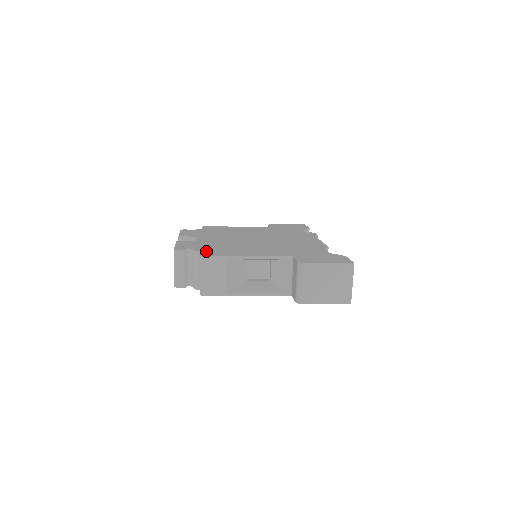
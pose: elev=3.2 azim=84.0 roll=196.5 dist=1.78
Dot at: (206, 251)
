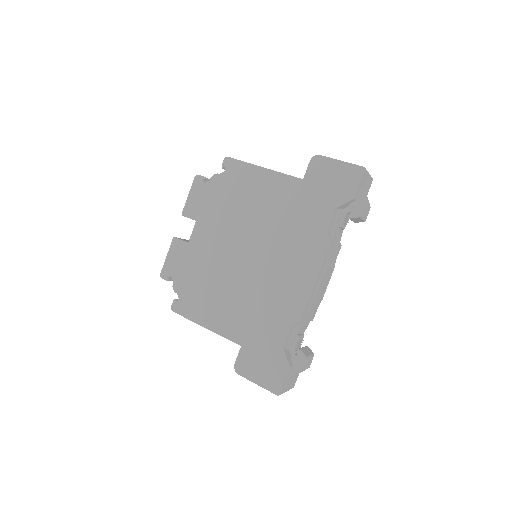
Dot at: (180, 295)
